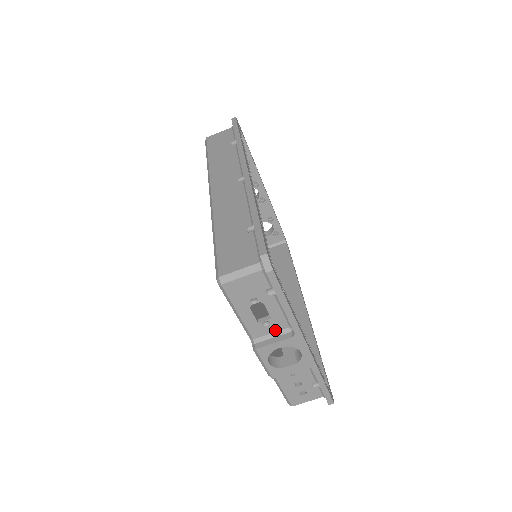
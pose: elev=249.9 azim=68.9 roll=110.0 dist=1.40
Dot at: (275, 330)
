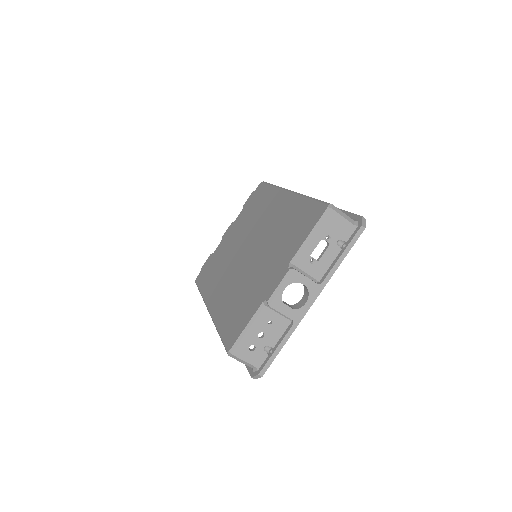
Dot at: (309, 272)
